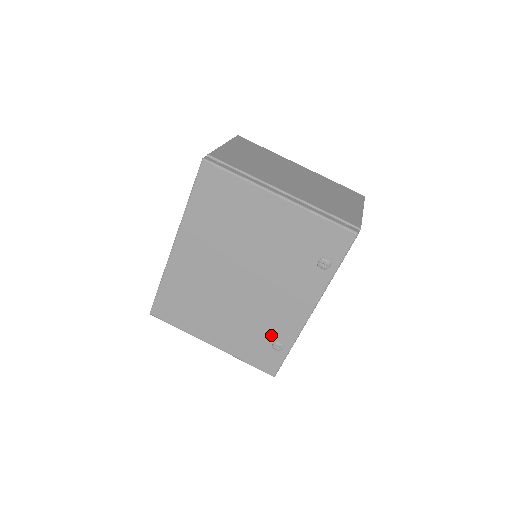
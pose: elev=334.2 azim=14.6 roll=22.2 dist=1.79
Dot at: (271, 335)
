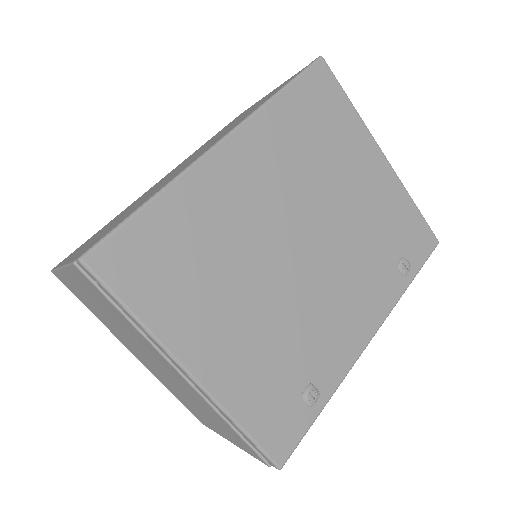
Dot at: (308, 370)
